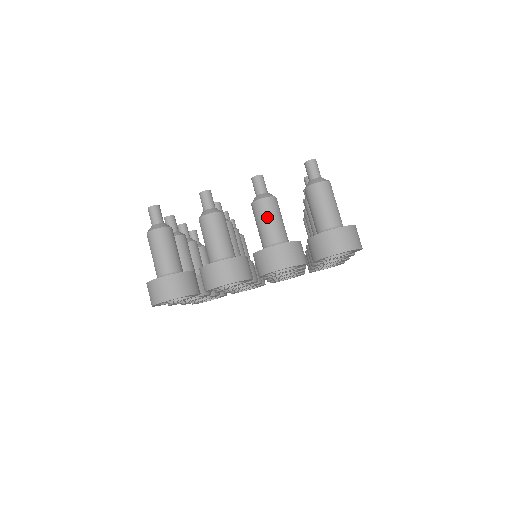
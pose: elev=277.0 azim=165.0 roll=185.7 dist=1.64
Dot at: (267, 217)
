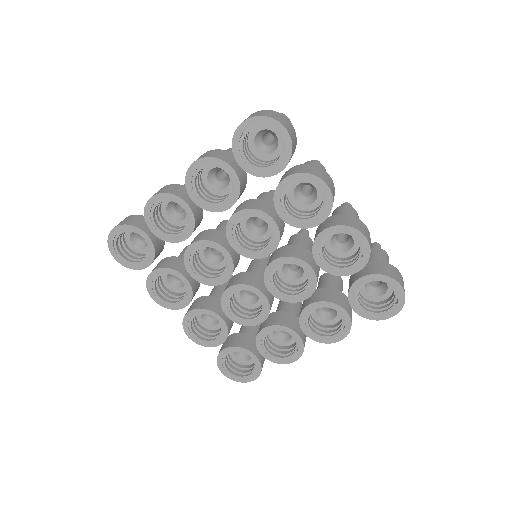
Dot at: occluded
